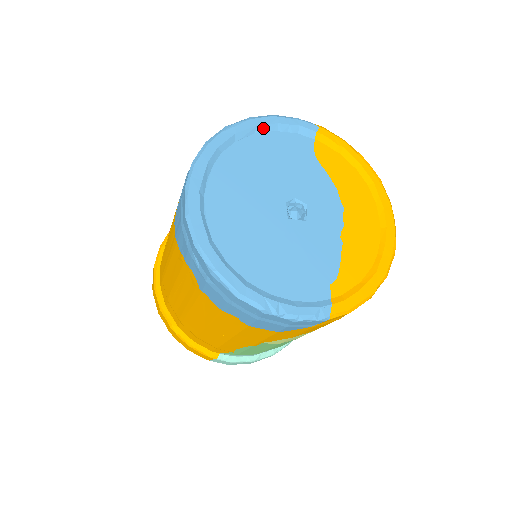
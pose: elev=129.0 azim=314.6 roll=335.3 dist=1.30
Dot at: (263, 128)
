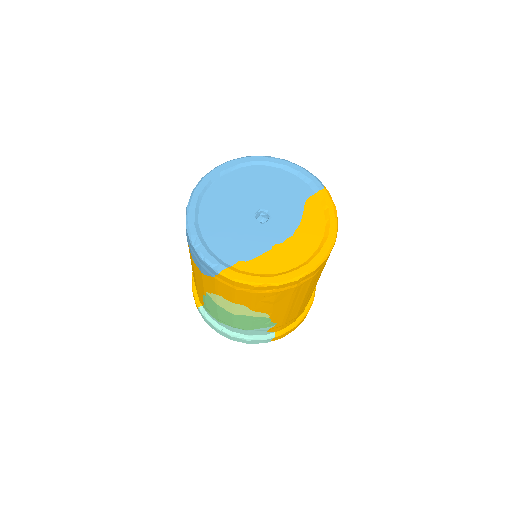
Dot at: (288, 169)
